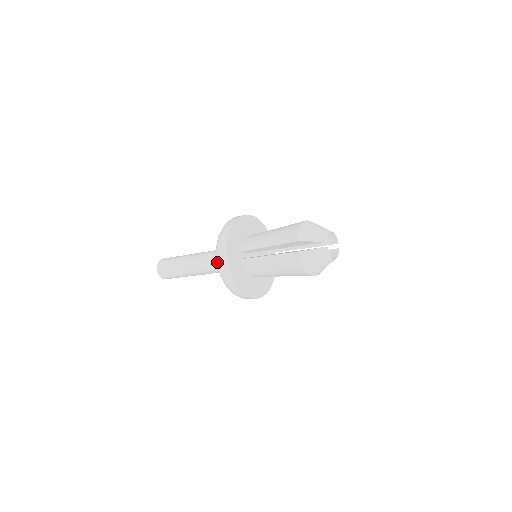
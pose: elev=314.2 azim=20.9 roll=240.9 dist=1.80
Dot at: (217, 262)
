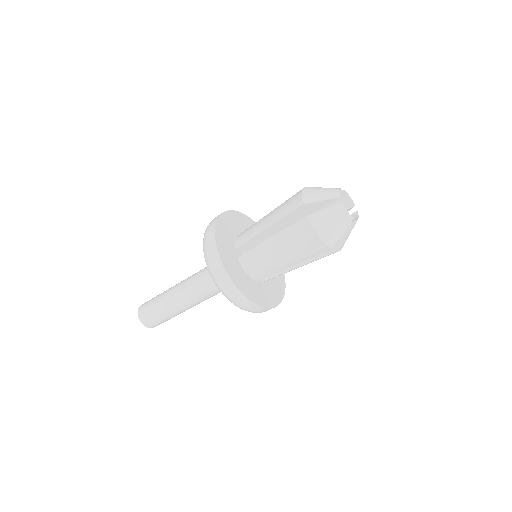
Dot at: (207, 264)
